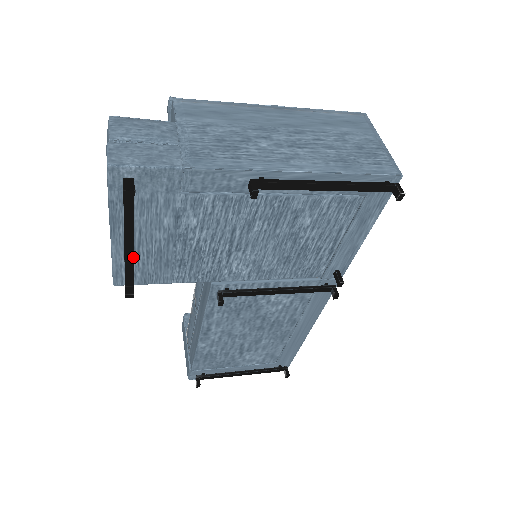
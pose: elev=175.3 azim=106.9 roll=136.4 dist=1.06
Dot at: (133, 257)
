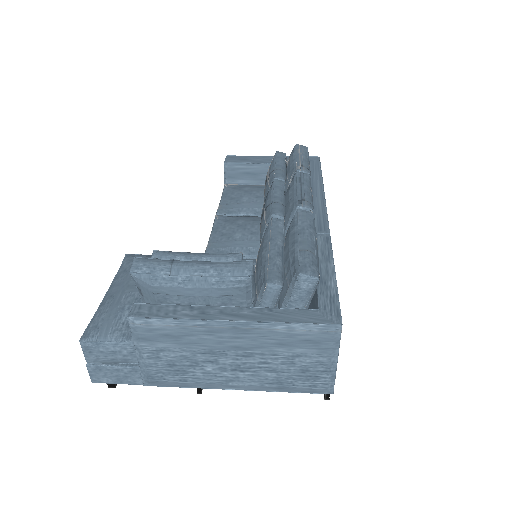
Dot at: occluded
